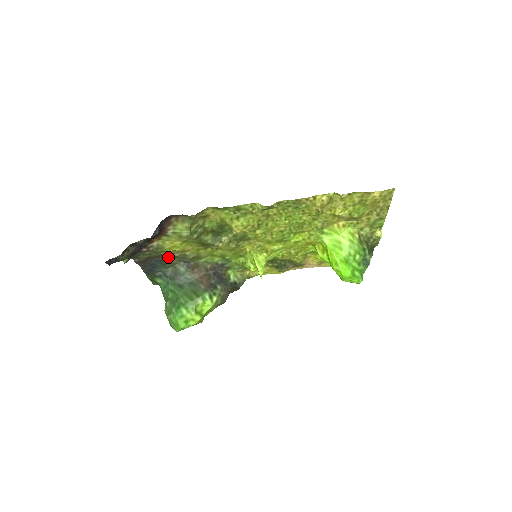
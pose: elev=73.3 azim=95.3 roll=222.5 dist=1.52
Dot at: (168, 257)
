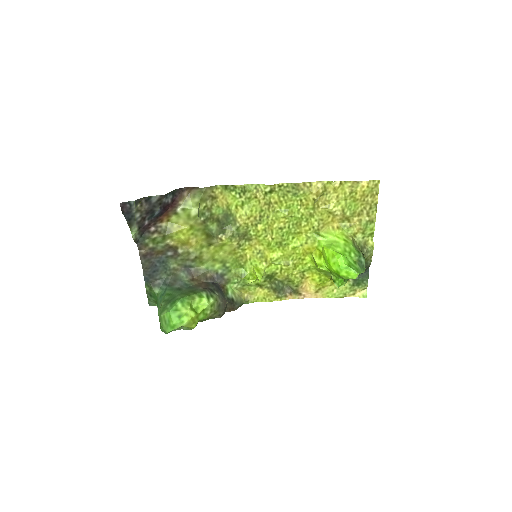
Dot at: (171, 256)
